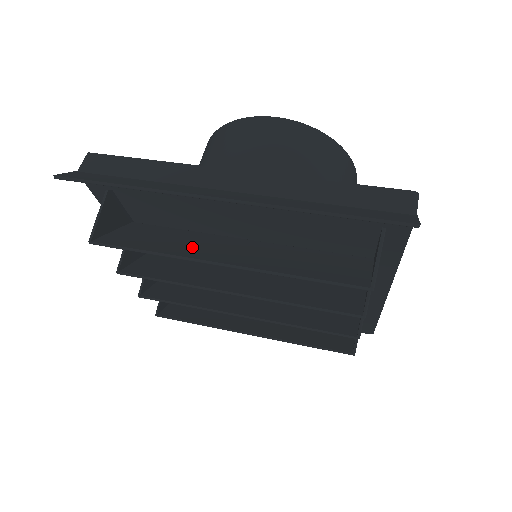
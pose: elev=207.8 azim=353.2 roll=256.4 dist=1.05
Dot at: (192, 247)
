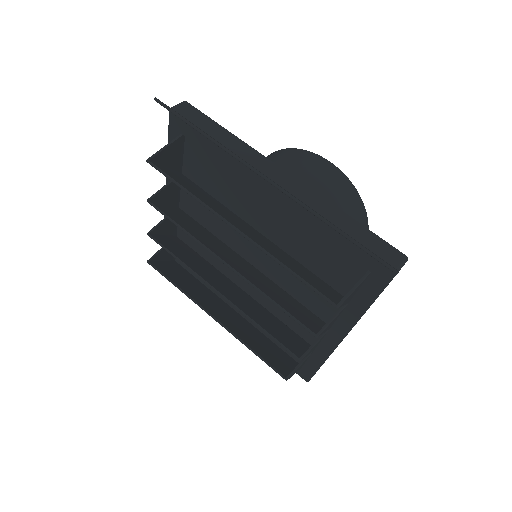
Dot at: (219, 209)
